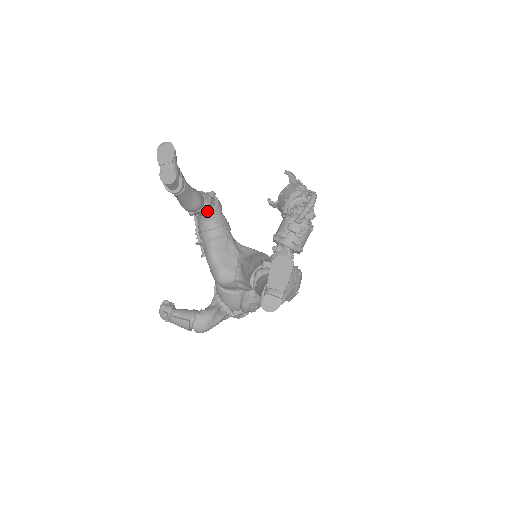
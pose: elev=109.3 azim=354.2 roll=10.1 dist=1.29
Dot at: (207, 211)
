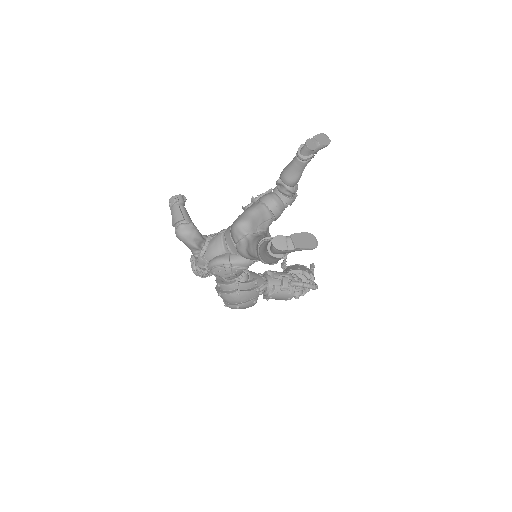
Dot at: (286, 193)
